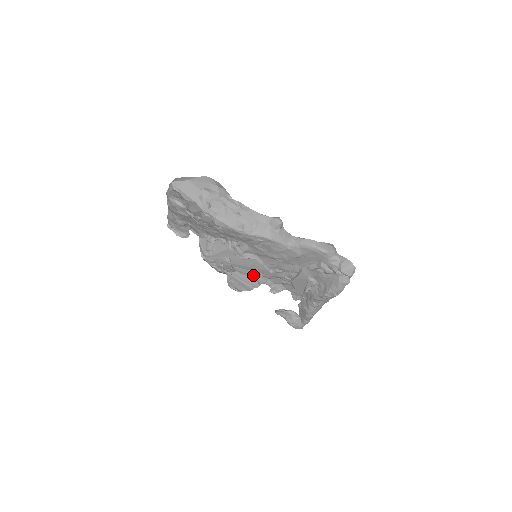
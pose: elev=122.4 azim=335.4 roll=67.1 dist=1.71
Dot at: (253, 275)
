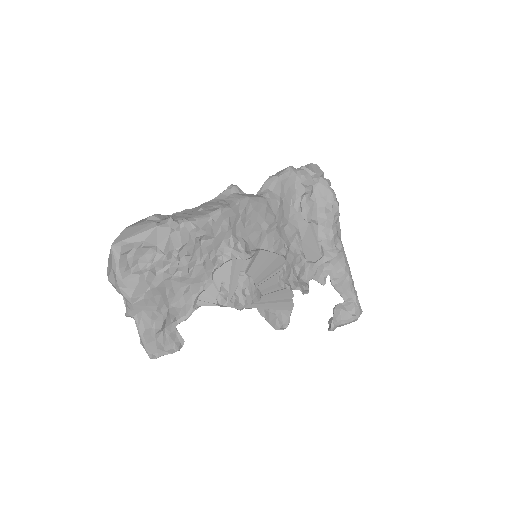
Dot at: (276, 282)
